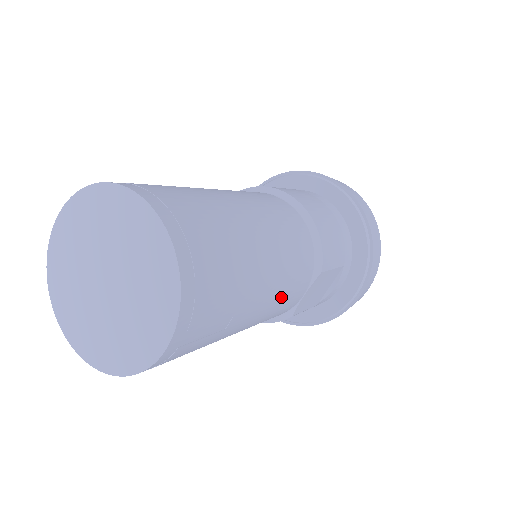
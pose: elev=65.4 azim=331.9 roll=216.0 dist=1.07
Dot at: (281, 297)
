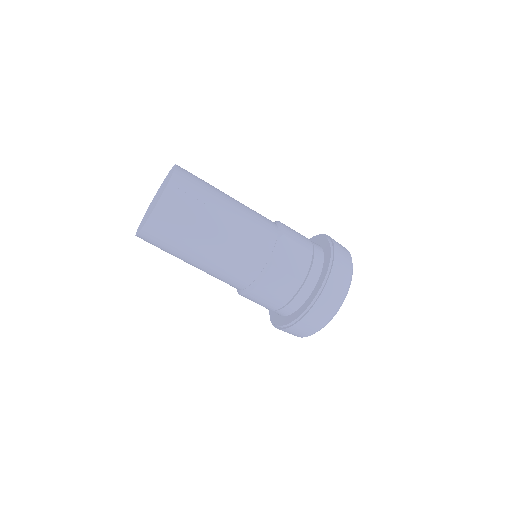
Dot at: (247, 227)
